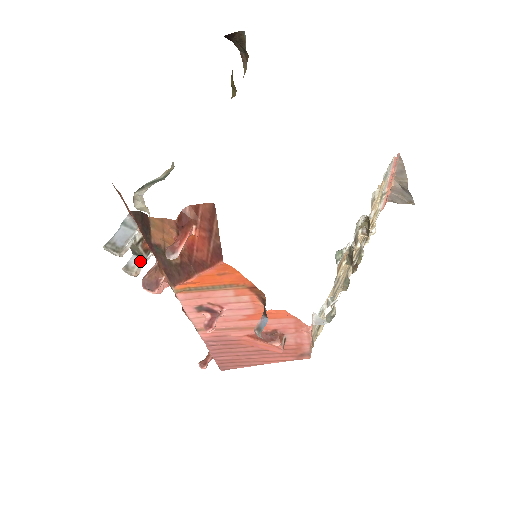
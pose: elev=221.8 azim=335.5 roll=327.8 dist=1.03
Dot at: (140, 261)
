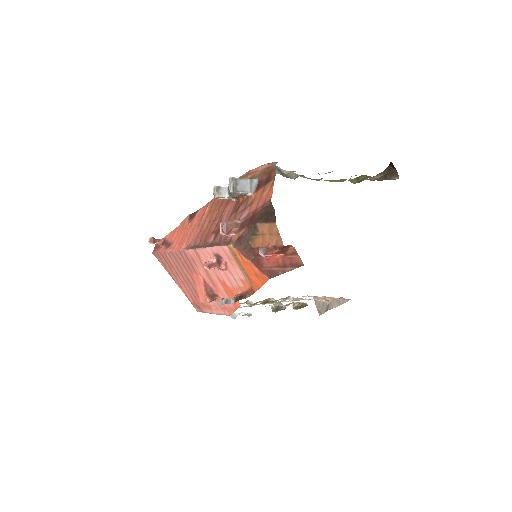
Dot at: (226, 195)
